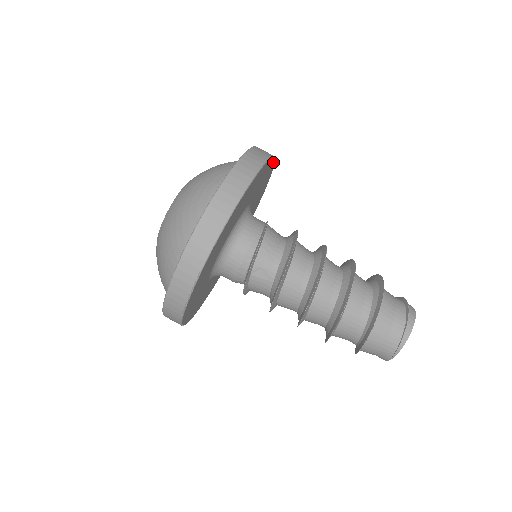
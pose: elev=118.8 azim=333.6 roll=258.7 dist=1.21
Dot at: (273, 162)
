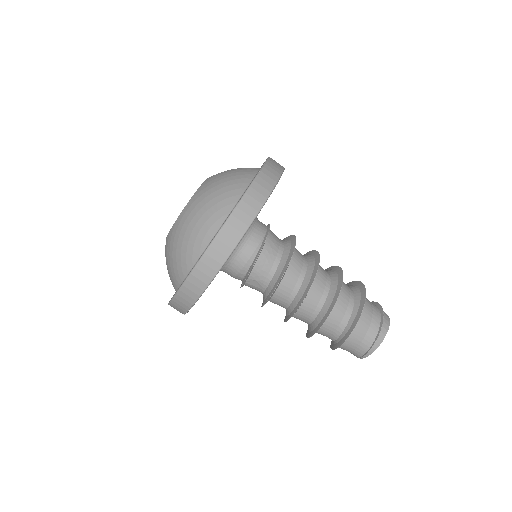
Dot at: occluded
